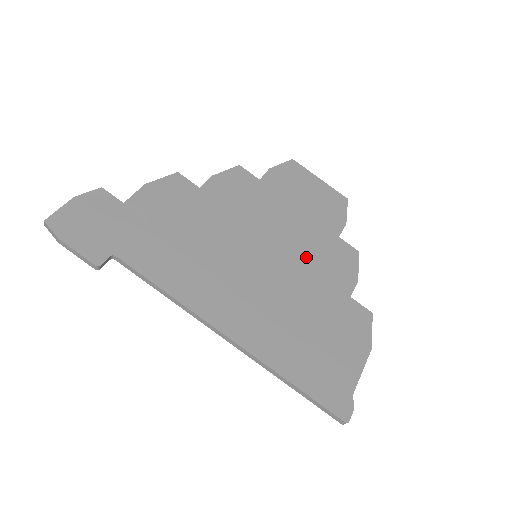
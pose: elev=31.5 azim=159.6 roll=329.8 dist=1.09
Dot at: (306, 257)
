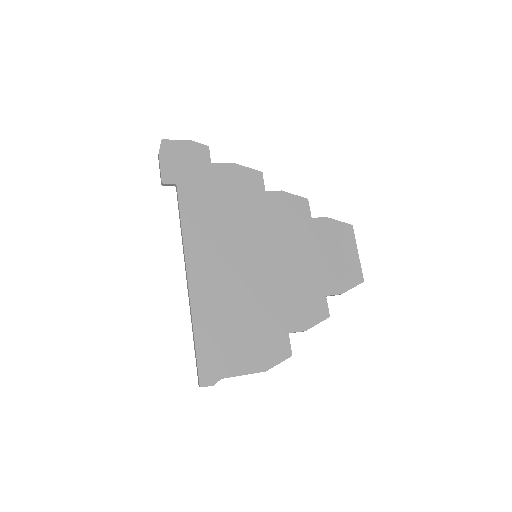
Dot at: (287, 285)
